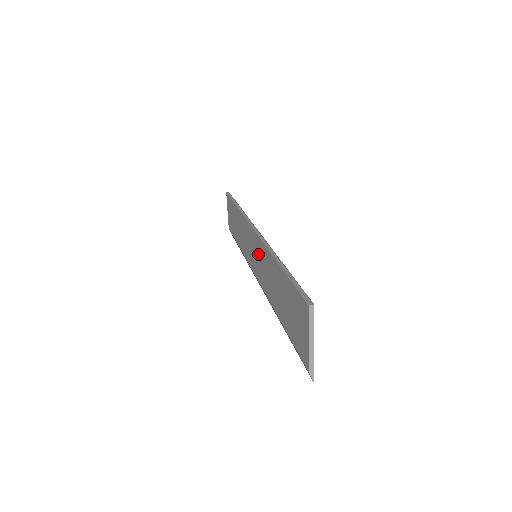
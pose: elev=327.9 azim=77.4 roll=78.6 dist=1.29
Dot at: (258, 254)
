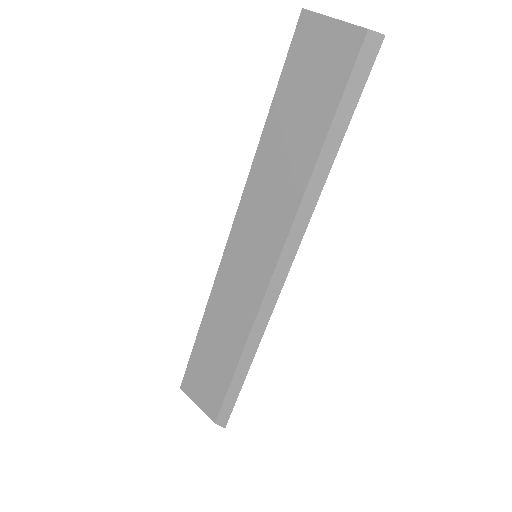
Dot at: (253, 225)
